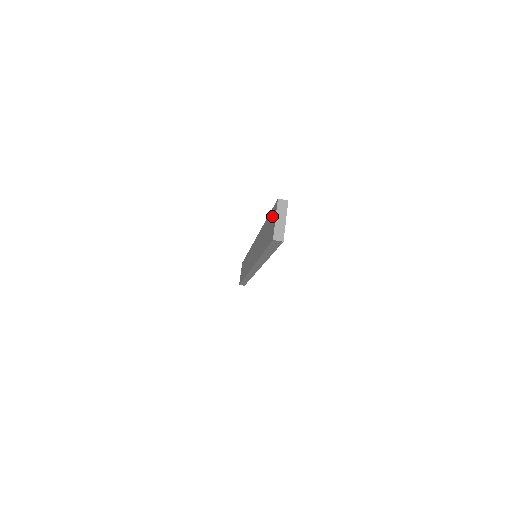
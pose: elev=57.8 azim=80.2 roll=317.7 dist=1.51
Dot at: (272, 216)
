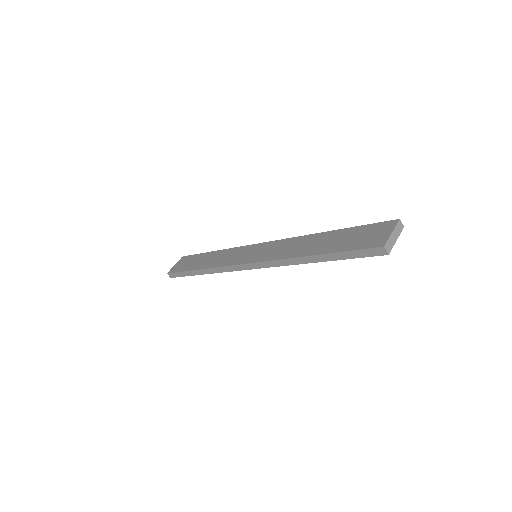
Dot at: (373, 229)
